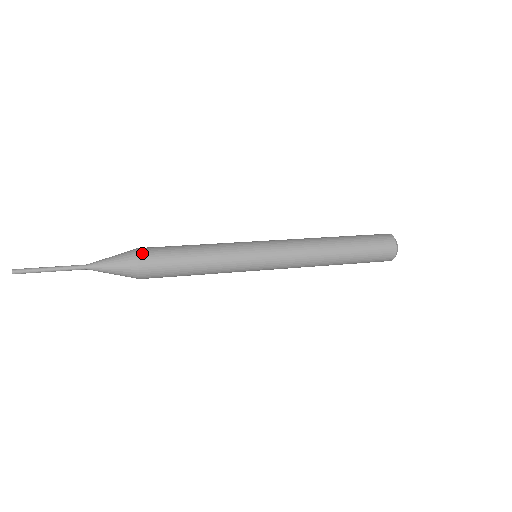
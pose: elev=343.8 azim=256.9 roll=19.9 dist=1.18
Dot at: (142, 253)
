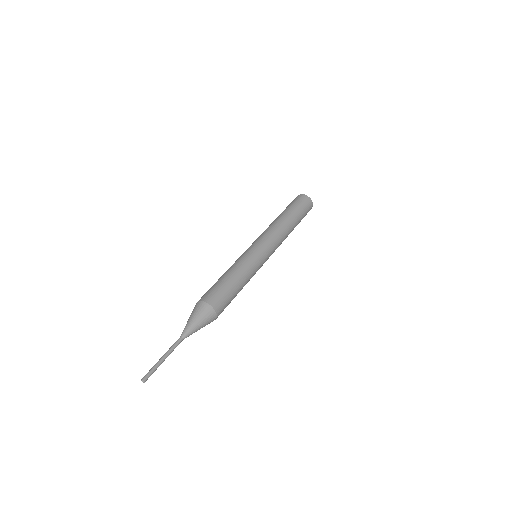
Dot at: (217, 308)
